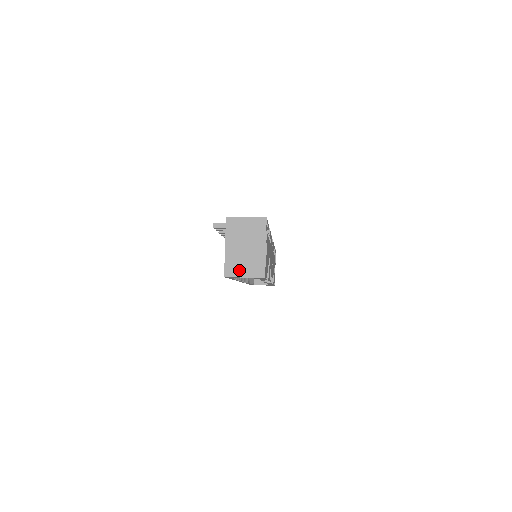
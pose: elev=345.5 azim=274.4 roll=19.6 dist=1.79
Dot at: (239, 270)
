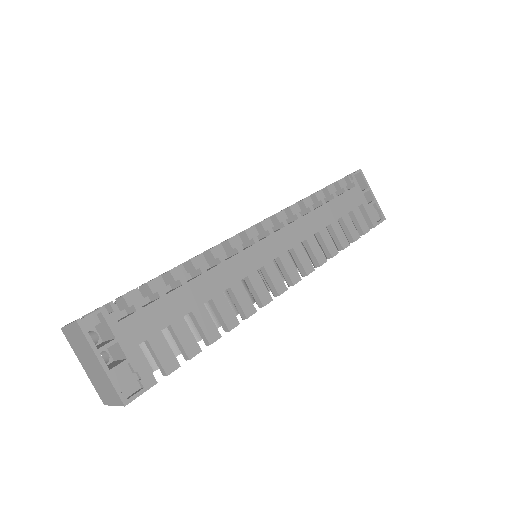
Dot at: (106, 396)
